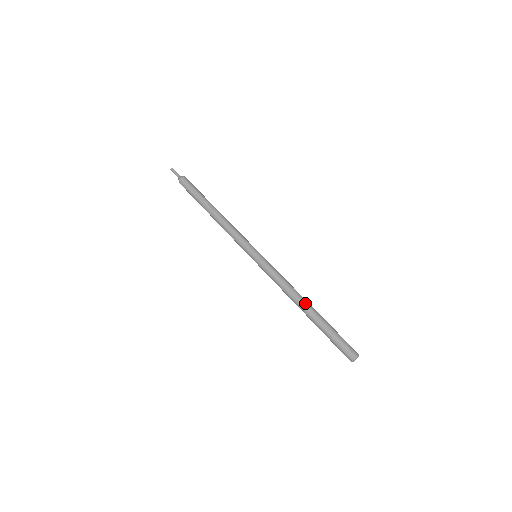
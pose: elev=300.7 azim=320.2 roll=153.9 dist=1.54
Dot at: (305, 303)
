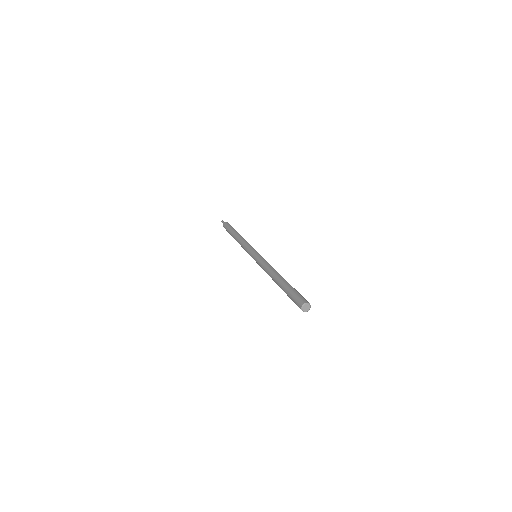
Dot at: (276, 276)
